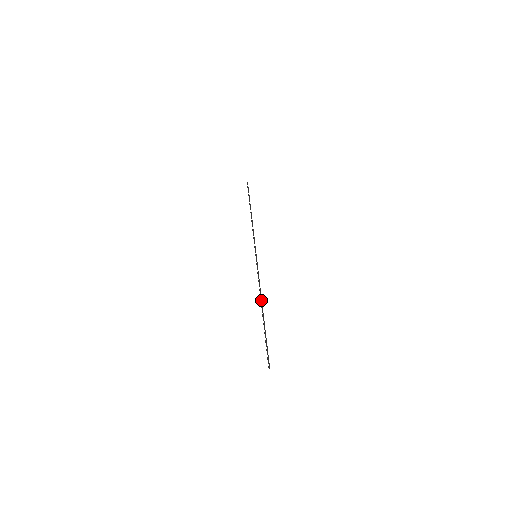
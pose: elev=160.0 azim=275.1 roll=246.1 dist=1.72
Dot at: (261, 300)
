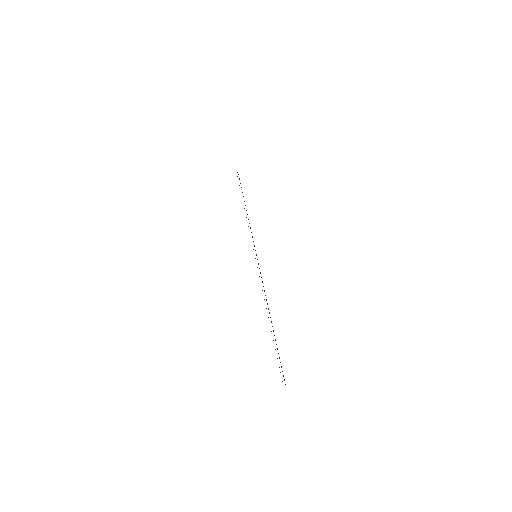
Dot at: occluded
